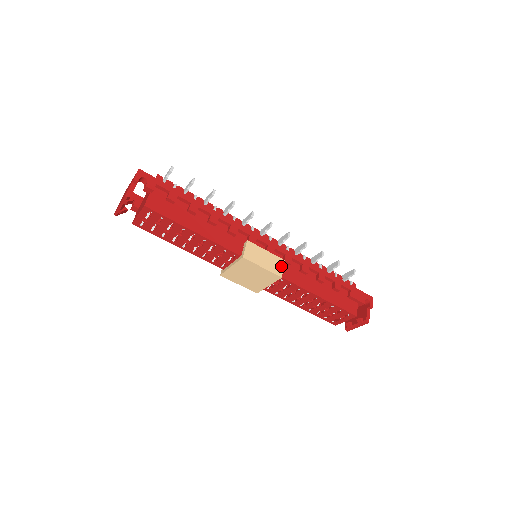
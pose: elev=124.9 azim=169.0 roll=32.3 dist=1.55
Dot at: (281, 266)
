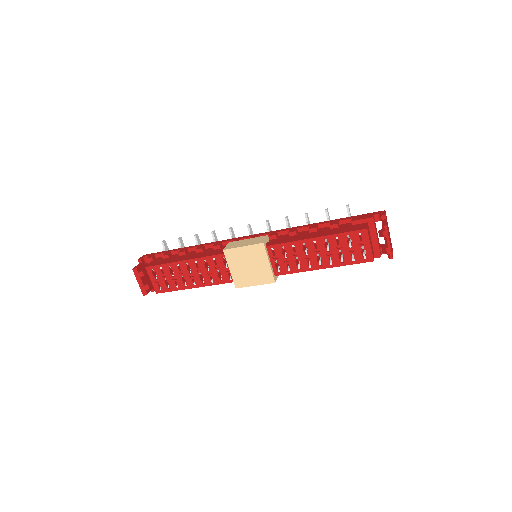
Dot at: (263, 239)
